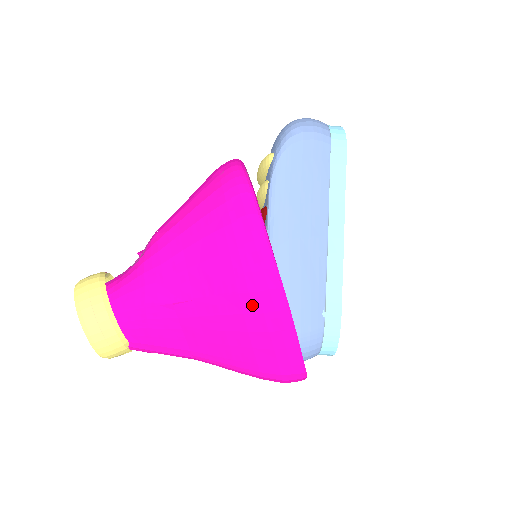
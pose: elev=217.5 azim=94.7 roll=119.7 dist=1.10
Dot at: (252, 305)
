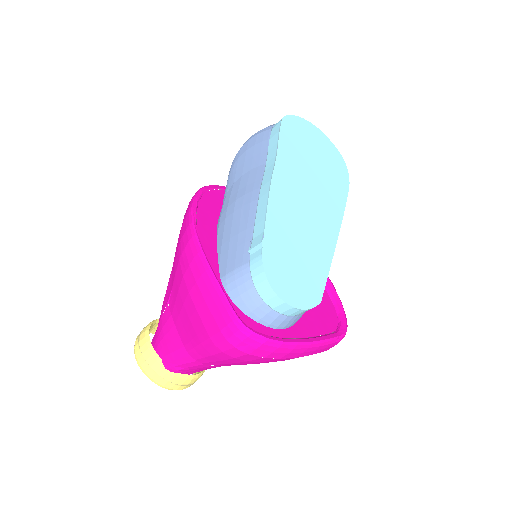
Dot at: (184, 264)
